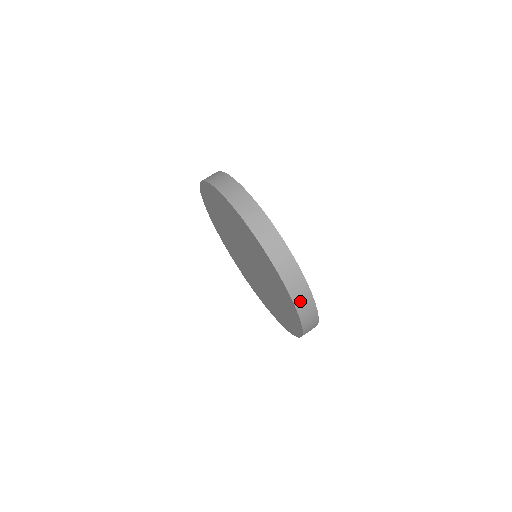
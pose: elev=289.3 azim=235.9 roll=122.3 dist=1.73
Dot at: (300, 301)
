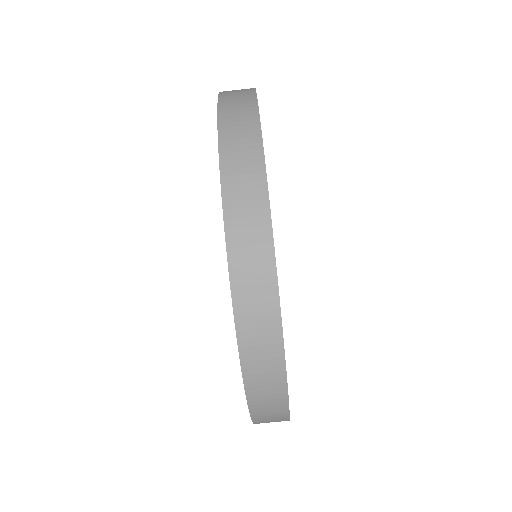
Dot at: occluded
